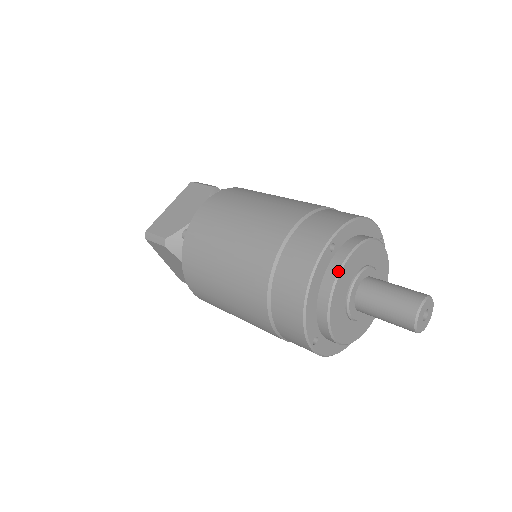
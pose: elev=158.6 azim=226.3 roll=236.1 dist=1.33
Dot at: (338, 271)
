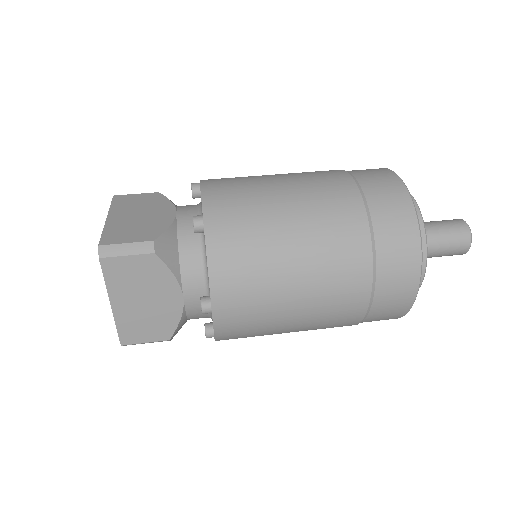
Dot at: (415, 200)
